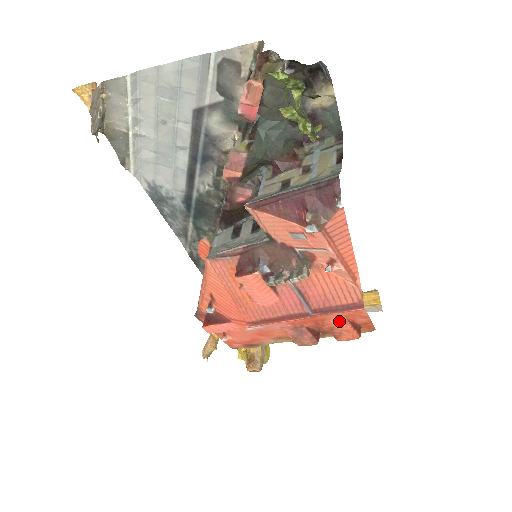
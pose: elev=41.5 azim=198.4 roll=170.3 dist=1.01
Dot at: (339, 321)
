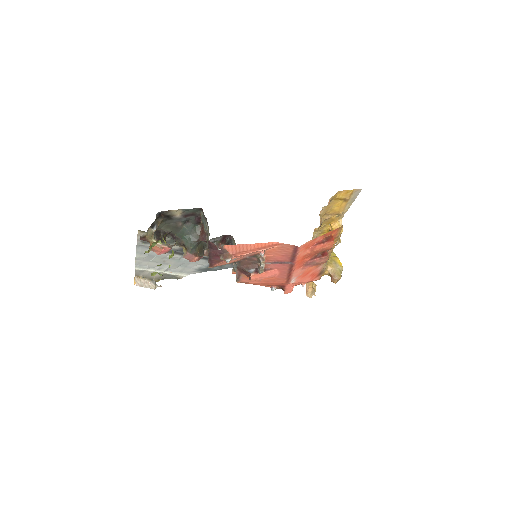
Dot at: (310, 250)
